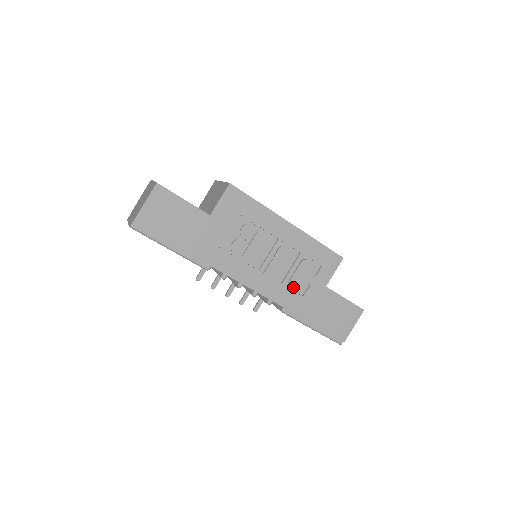
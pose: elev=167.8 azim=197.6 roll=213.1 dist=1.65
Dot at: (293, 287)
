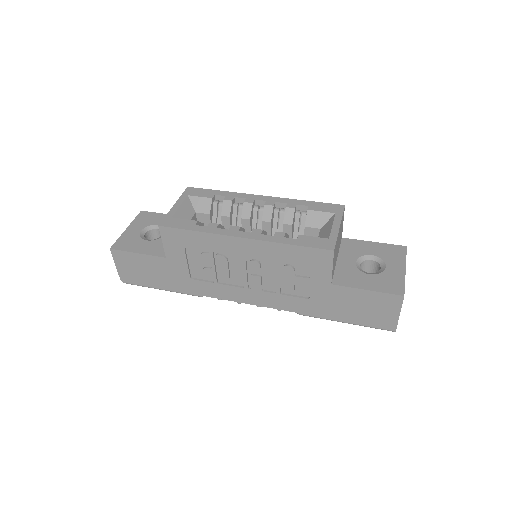
Dot at: (293, 292)
